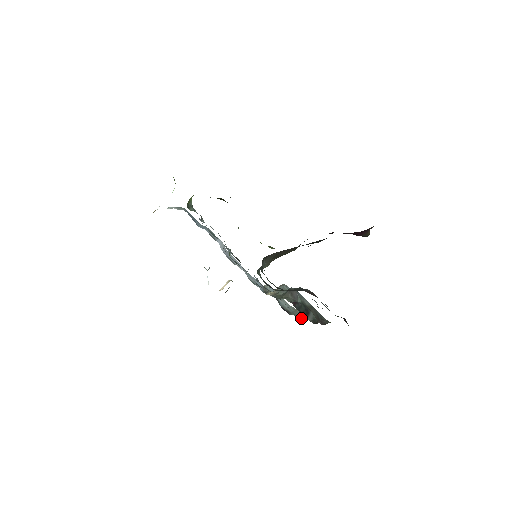
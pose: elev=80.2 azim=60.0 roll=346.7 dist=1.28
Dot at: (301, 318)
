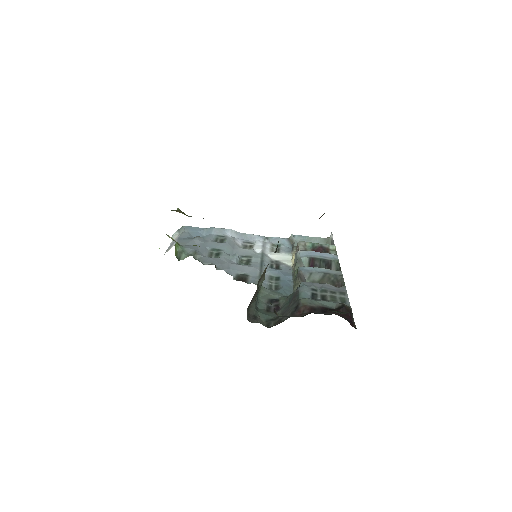
Dot at: occluded
